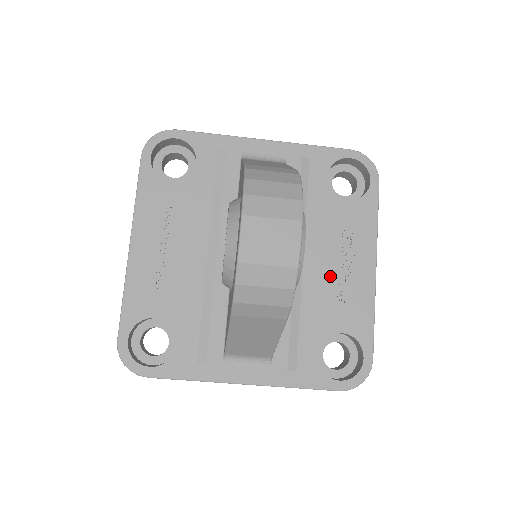
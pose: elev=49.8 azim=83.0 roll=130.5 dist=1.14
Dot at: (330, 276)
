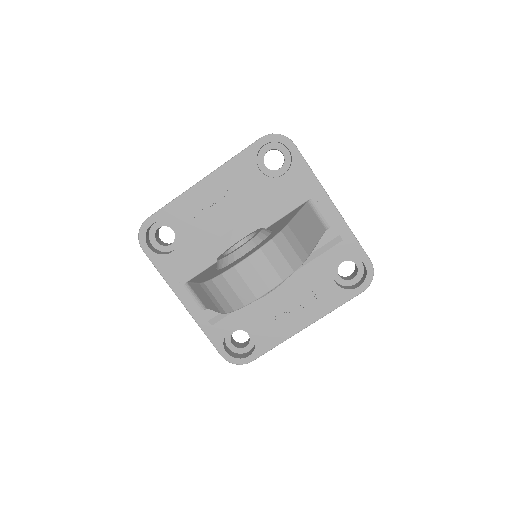
Dot at: (280, 305)
